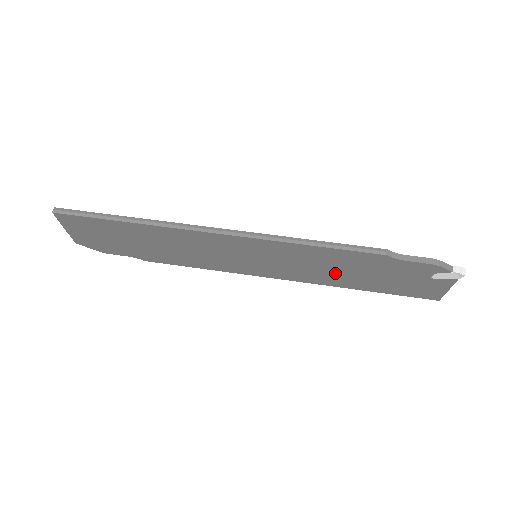
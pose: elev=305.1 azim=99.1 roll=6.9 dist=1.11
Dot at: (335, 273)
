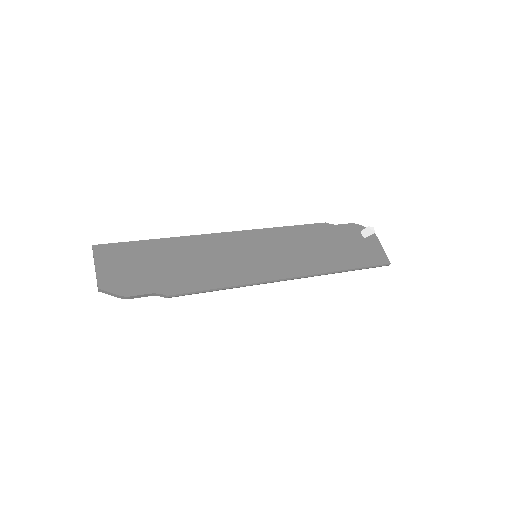
Dot at: (313, 254)
